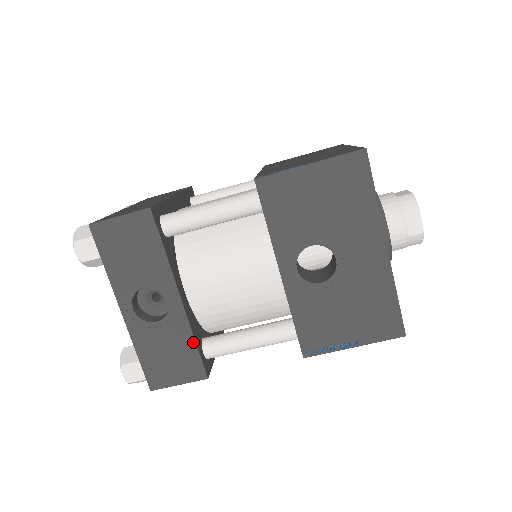
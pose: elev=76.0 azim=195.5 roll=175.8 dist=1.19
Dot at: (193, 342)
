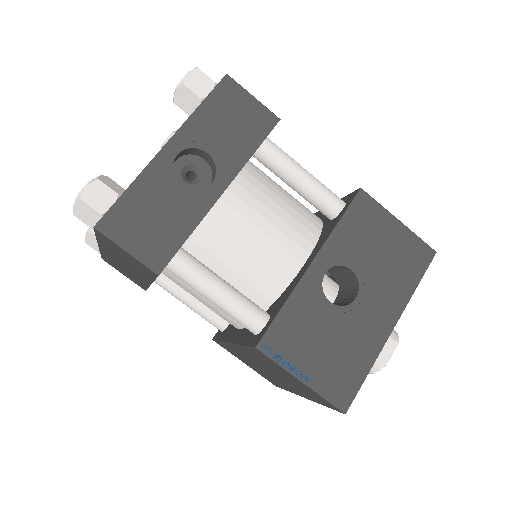
Dot at: (188, 233)
